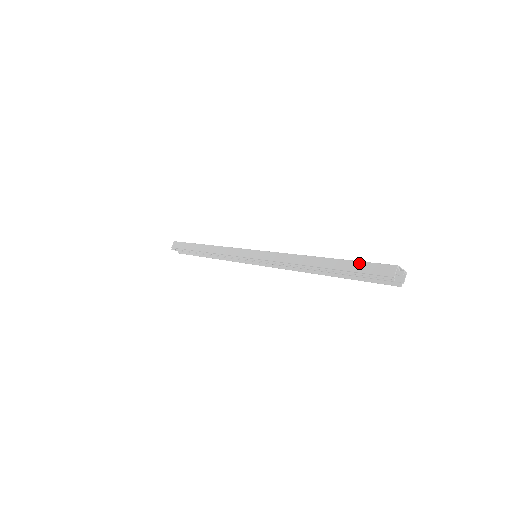
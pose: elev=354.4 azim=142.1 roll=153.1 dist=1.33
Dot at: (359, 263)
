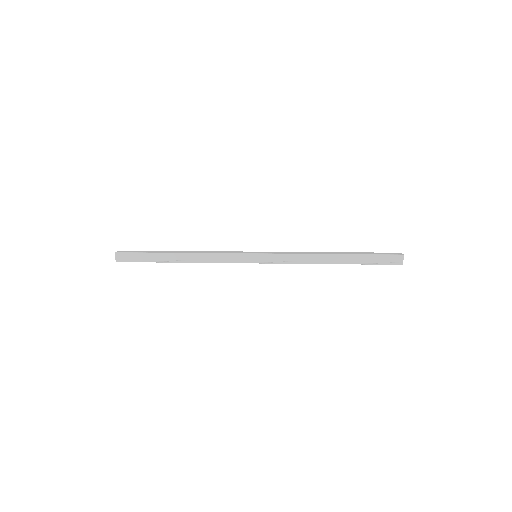
Dot at: (374, 256)
